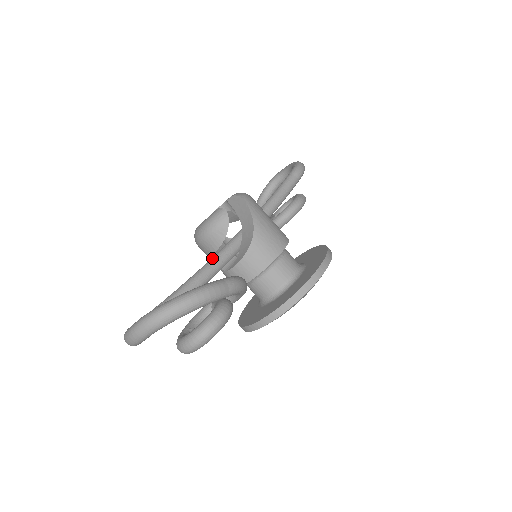
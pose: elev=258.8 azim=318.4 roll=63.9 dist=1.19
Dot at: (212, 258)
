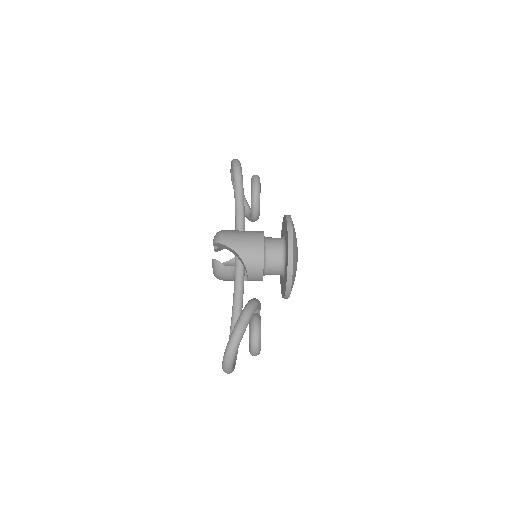
Dot at: (234, 284)
